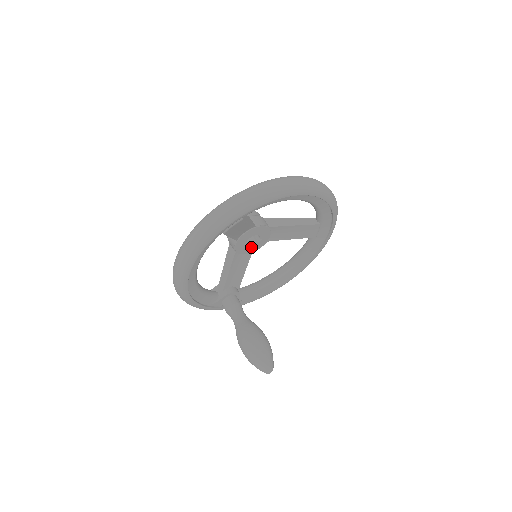
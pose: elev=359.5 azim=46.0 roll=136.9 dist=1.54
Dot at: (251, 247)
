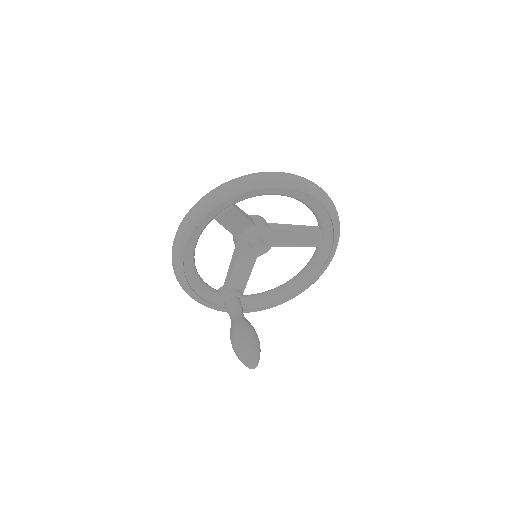
Dot at: (255, 250)
